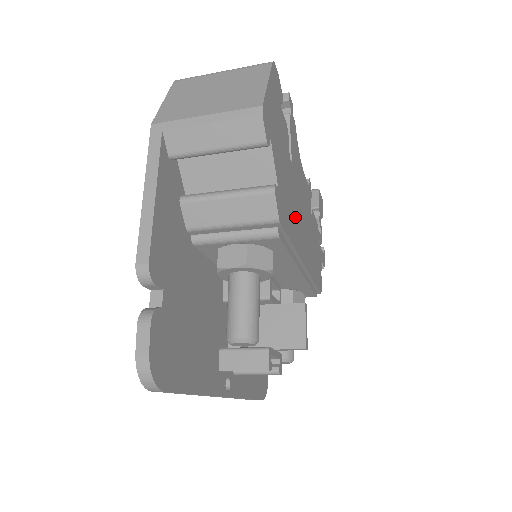
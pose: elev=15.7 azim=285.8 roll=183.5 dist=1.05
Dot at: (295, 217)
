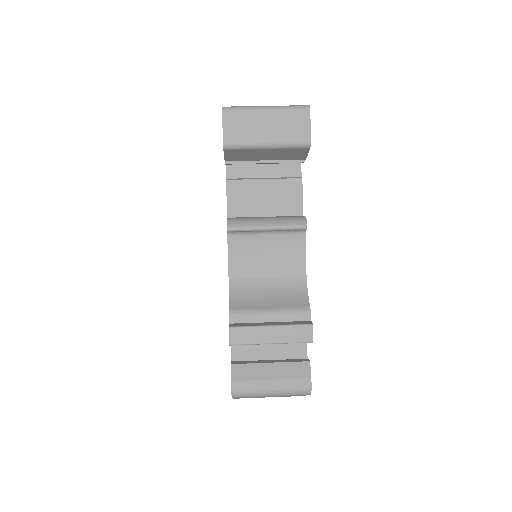
Dot at: occluded
